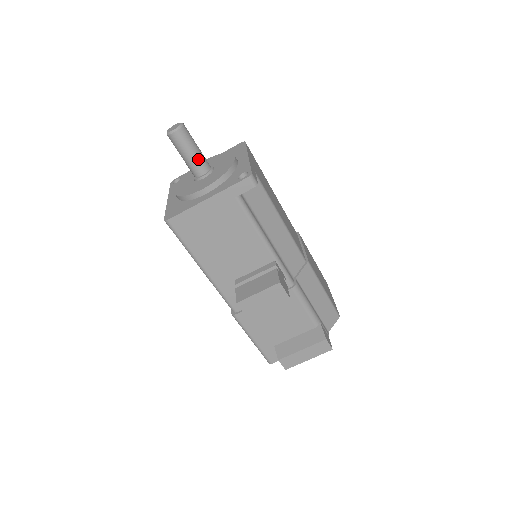
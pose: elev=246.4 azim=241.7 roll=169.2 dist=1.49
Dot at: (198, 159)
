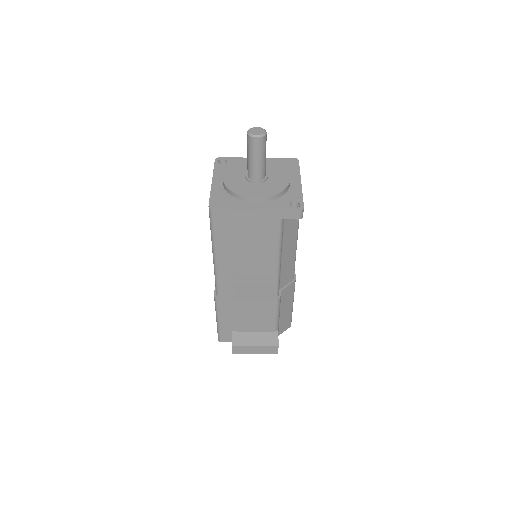
Dot at: (261, 166)
